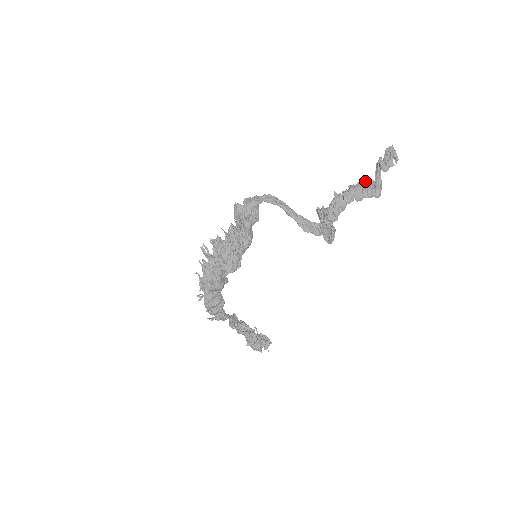
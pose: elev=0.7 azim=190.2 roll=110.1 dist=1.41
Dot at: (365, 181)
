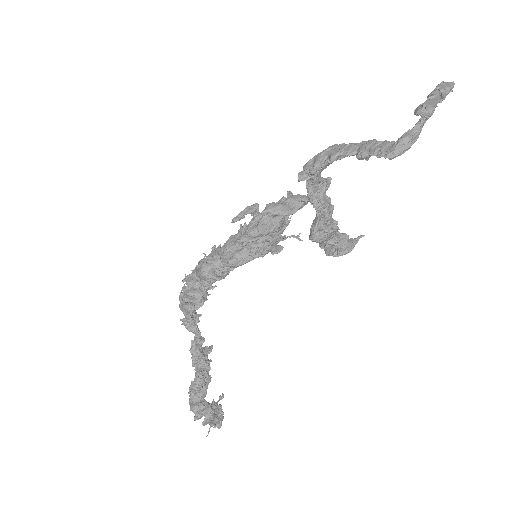
Dot at: occluded
